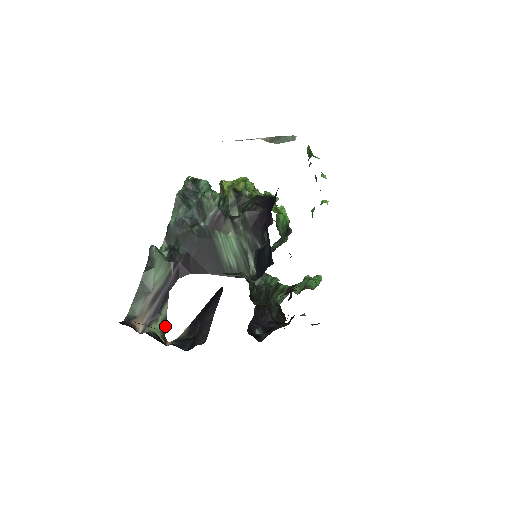
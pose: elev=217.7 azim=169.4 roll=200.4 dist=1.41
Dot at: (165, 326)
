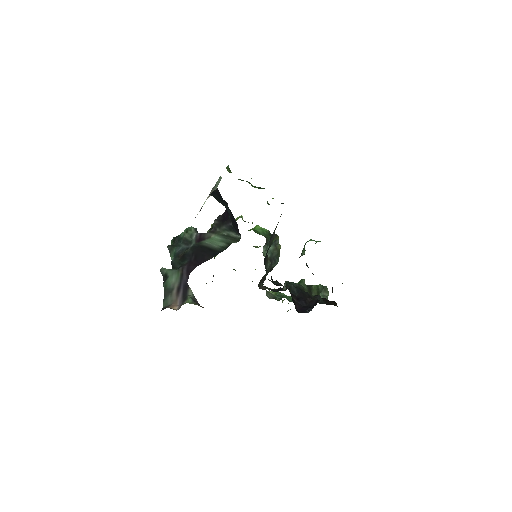
Dot at: (196, 301)
